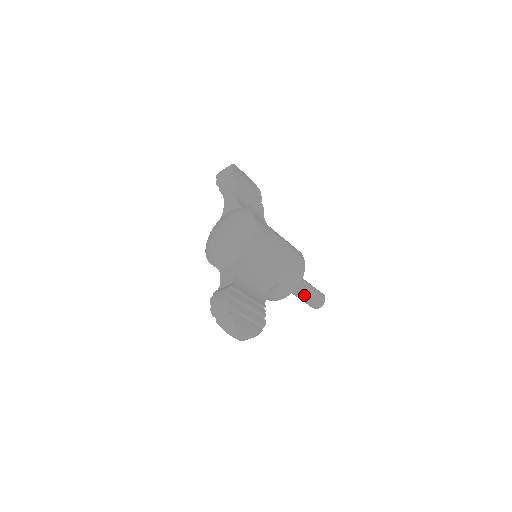
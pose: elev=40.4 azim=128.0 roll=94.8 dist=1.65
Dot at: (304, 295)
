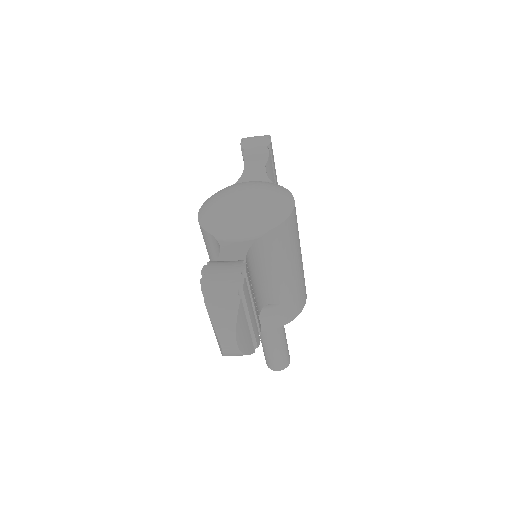
Dot at: (275, 343)
